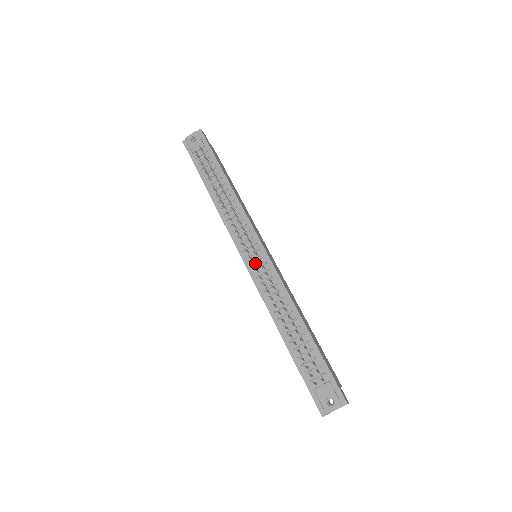
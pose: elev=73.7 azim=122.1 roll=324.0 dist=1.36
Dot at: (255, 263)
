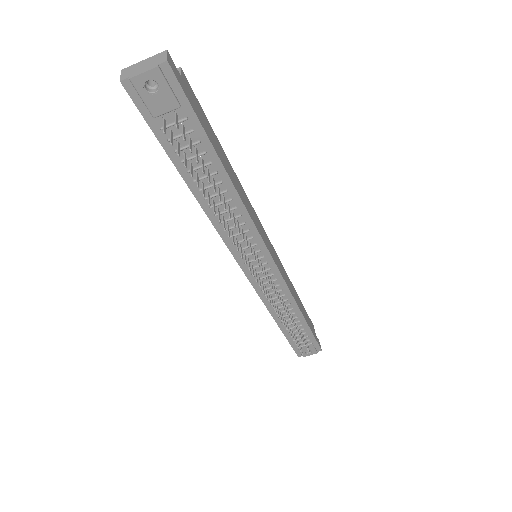
Dot at: (259, 273)
